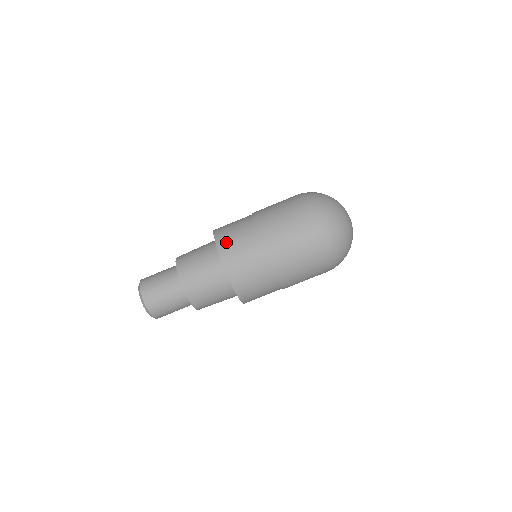
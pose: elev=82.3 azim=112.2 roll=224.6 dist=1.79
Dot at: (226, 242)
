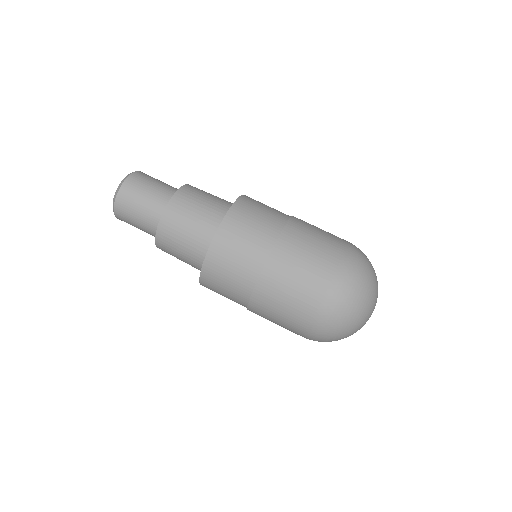
Dot at: (227, 239)
